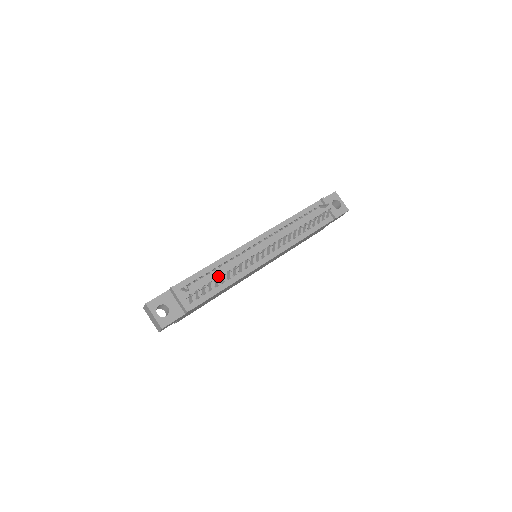
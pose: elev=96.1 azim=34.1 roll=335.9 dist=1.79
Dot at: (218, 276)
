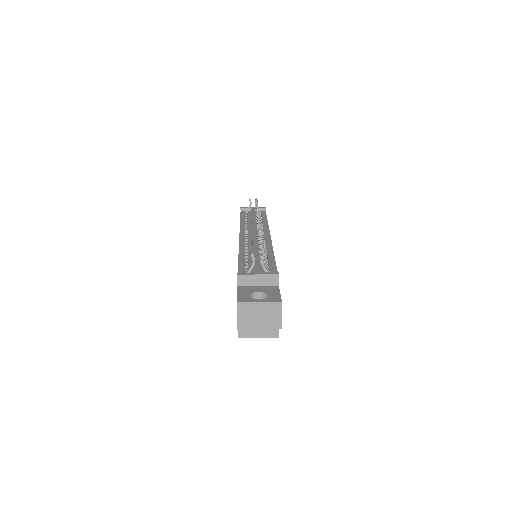
Dot at: (257, 253)
